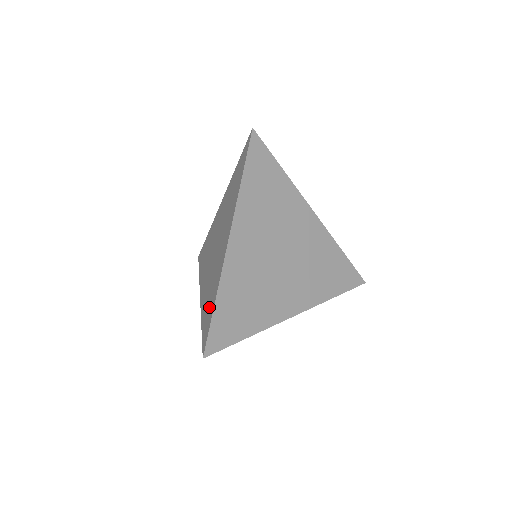
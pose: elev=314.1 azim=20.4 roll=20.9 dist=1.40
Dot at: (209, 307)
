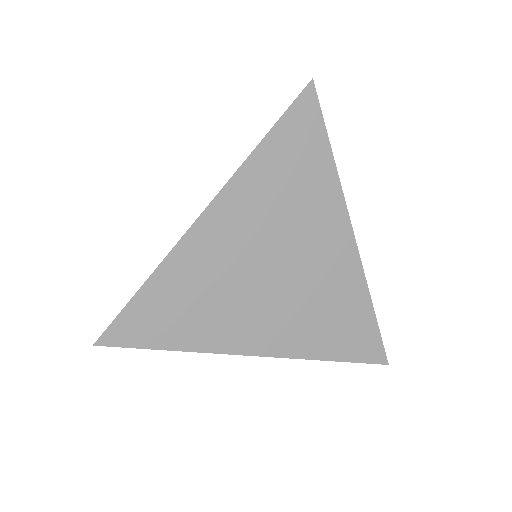
Dot at: occluded
